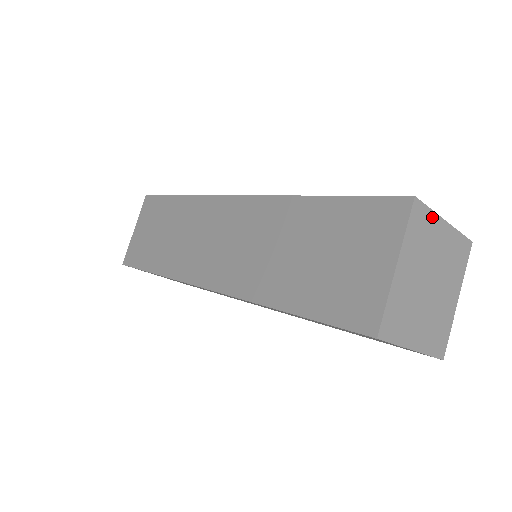
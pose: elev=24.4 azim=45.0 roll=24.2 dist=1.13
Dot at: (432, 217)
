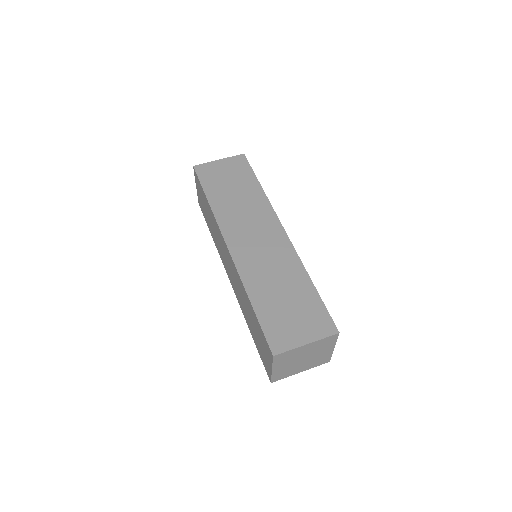
Dot at: (334, 343)
